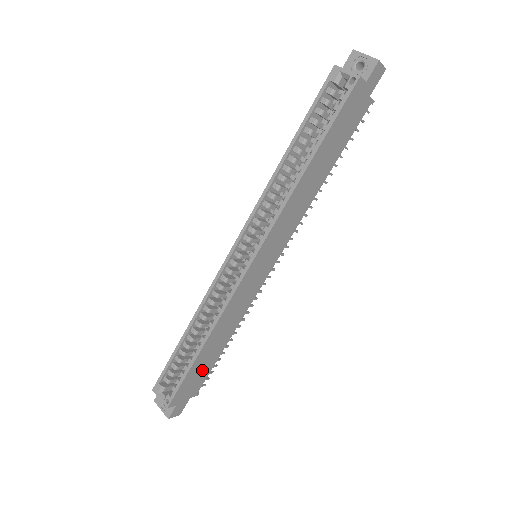
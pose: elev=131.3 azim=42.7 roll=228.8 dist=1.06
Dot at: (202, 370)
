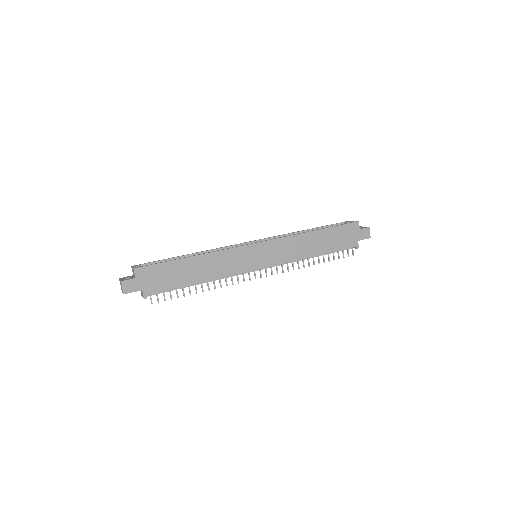
Dot at: (171, 278)
